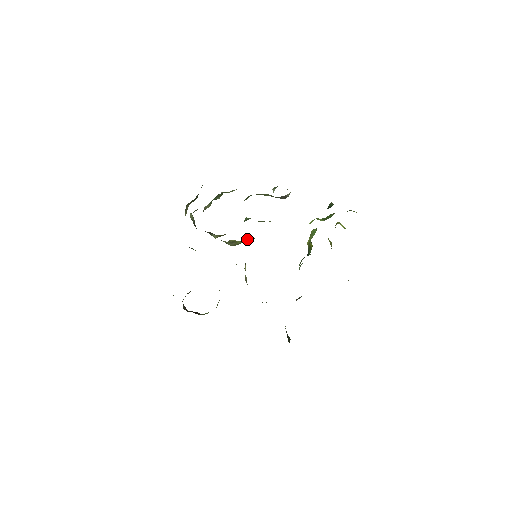
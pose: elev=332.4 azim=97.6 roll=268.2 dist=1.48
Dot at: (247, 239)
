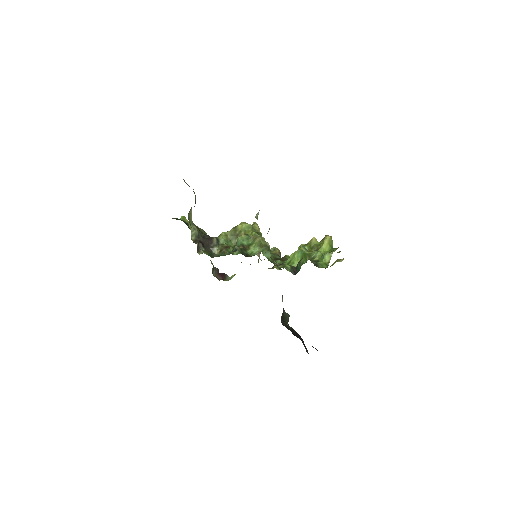
Dot at: occluded
